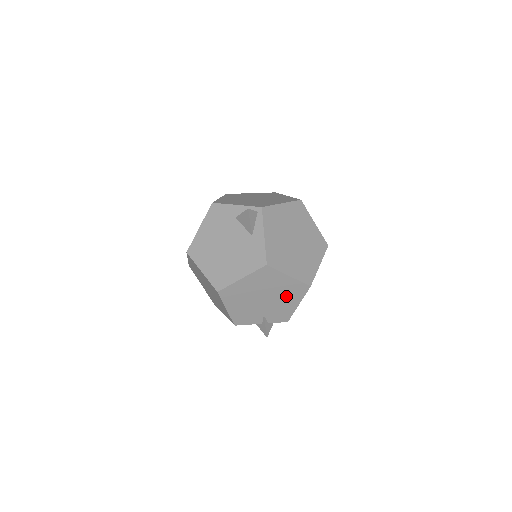
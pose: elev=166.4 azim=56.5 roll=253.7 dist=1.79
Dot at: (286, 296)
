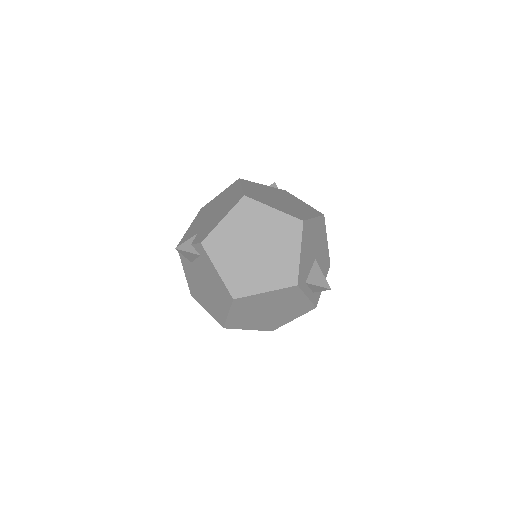
Dot at: (224, 209)
